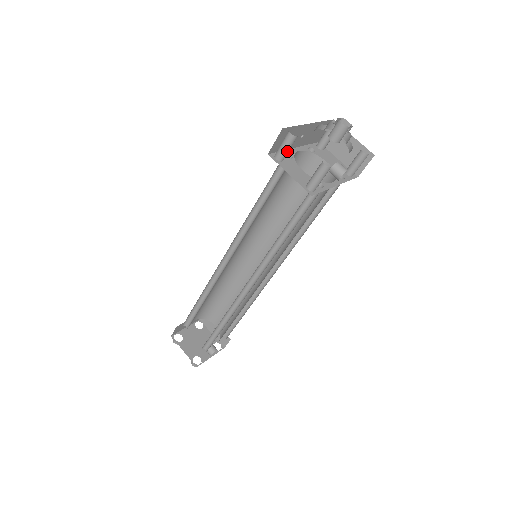
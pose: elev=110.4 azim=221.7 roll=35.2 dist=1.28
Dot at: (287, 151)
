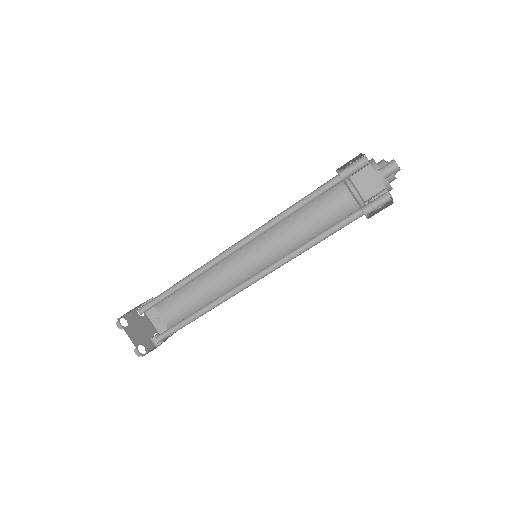
Dot at: (353, 173)
